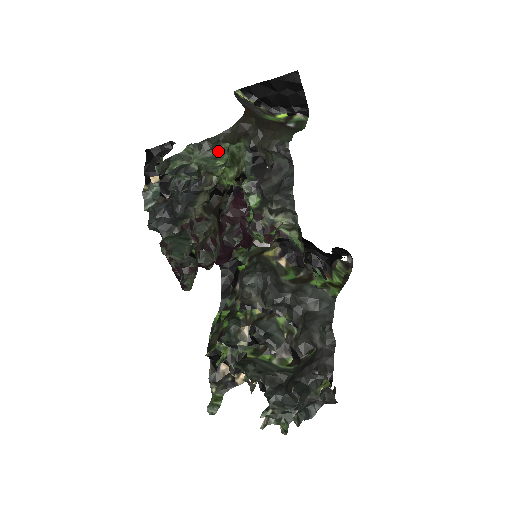
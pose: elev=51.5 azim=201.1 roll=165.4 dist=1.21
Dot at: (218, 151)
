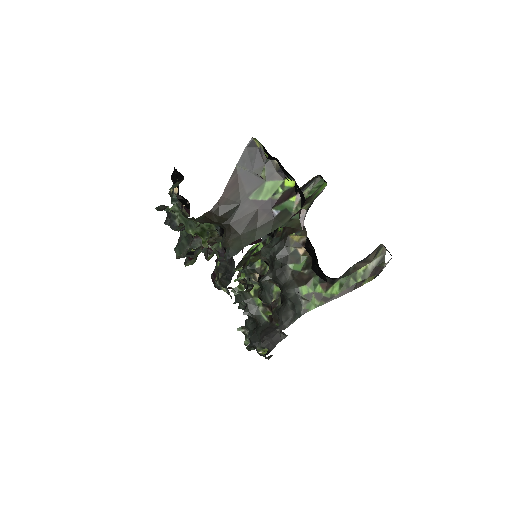
Dot at: (193, 221)
